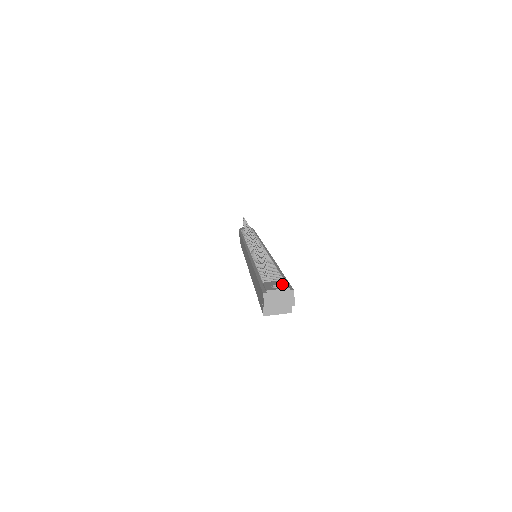
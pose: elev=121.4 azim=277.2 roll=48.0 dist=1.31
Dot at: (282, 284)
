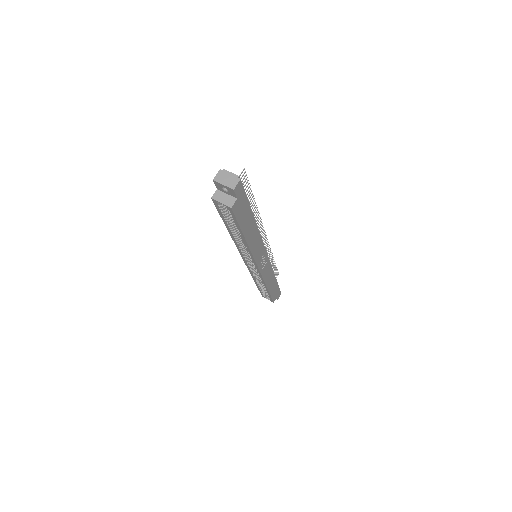
Dot at: occluded
